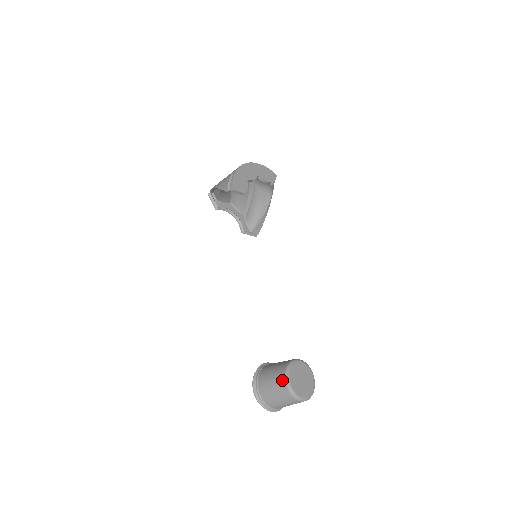
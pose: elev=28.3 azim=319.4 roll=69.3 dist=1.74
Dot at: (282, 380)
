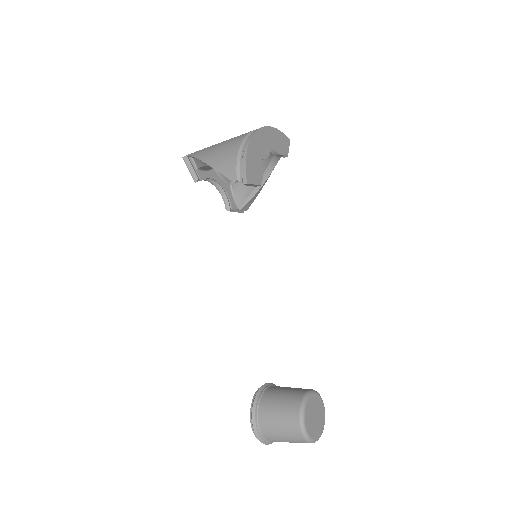
Dot at: (295, 424)
